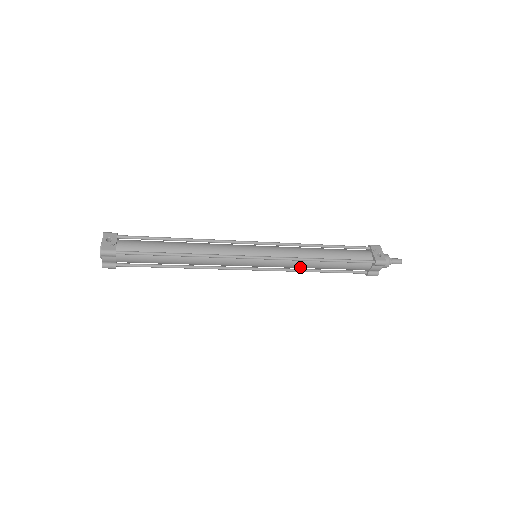
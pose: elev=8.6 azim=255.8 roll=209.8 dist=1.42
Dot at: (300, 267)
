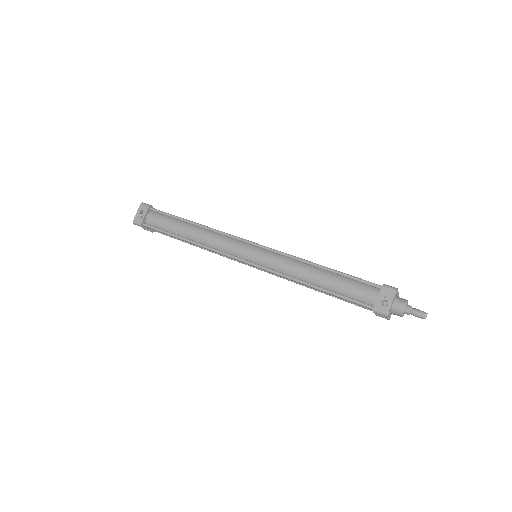
Dot at: occluded
